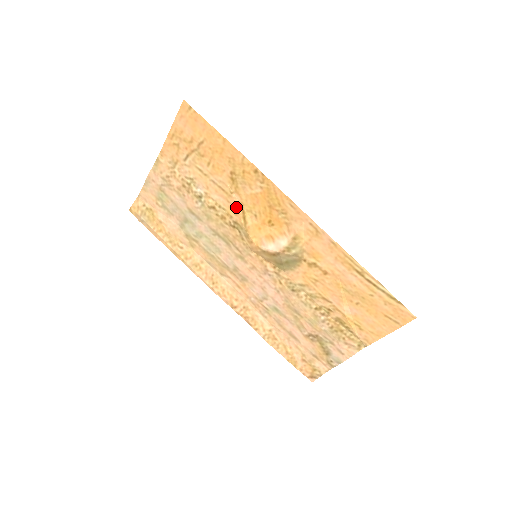
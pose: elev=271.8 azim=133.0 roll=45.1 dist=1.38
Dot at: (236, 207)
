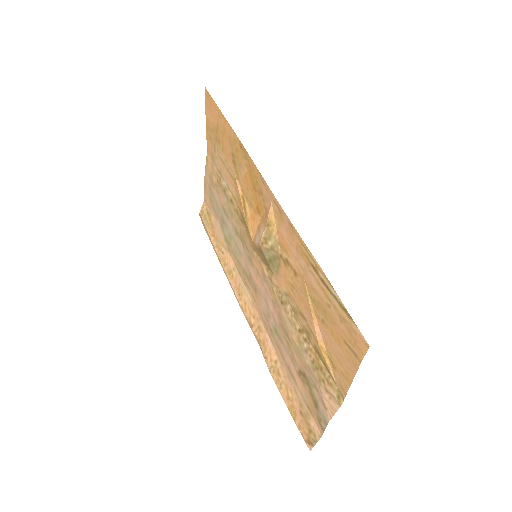
Dot at: (239, 195)
